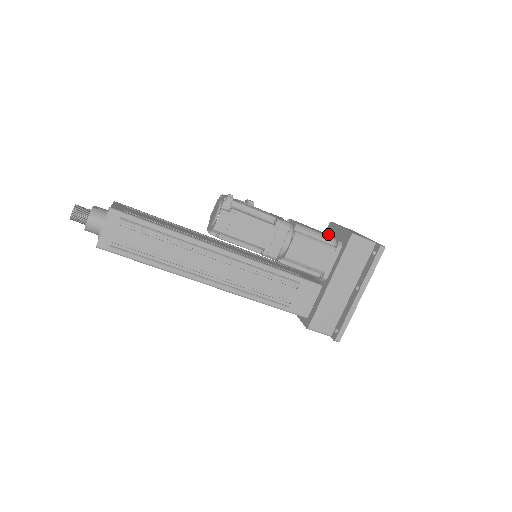
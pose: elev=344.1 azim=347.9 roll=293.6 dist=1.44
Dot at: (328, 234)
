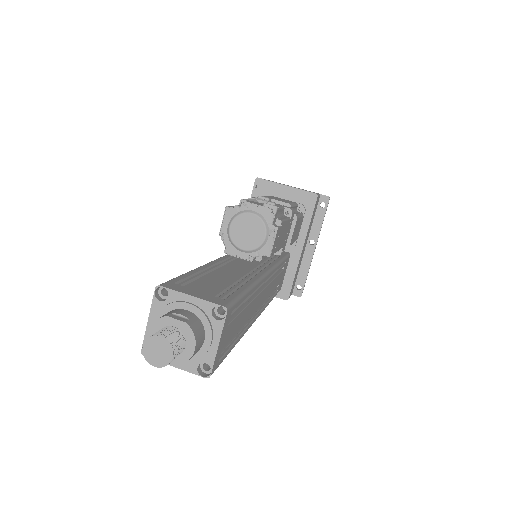
Dot at: (273, 196)
